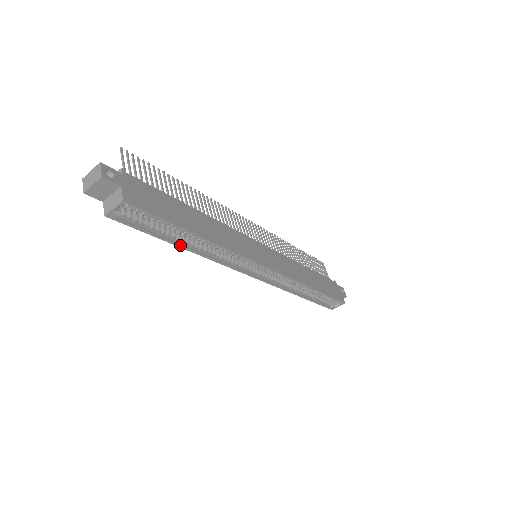
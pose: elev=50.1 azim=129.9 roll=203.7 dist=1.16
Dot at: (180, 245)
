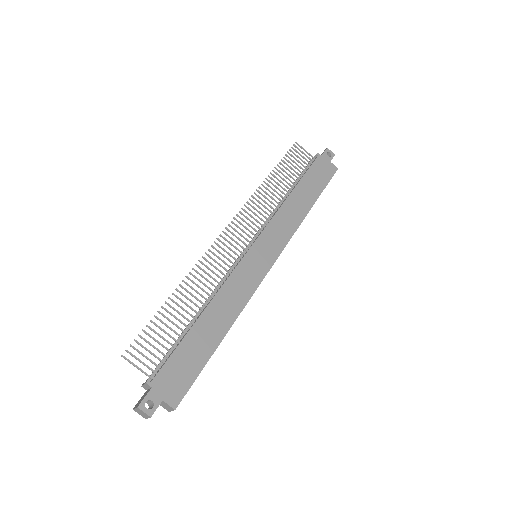
Dot at: occluded
